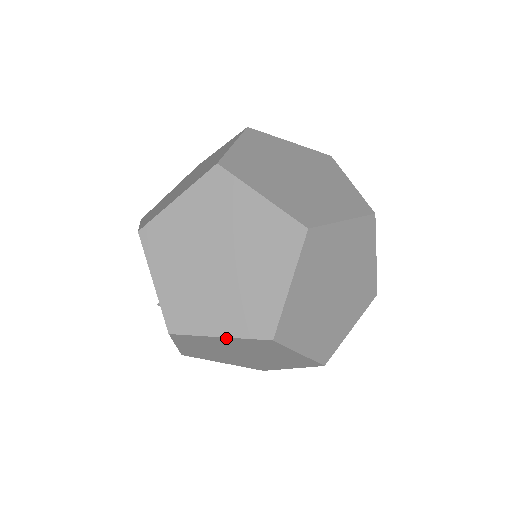
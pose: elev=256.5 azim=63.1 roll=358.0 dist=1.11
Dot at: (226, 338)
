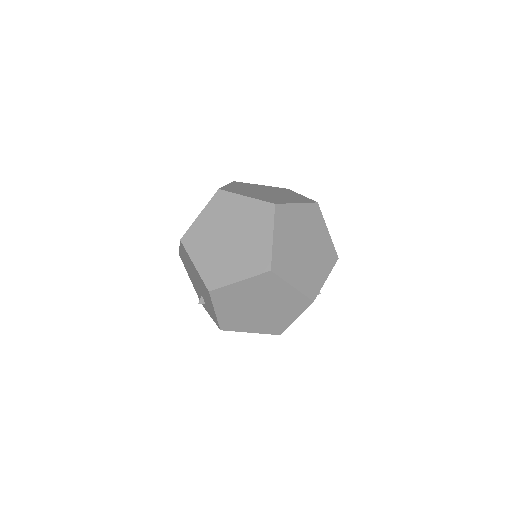
Dot at: (244, 281)
